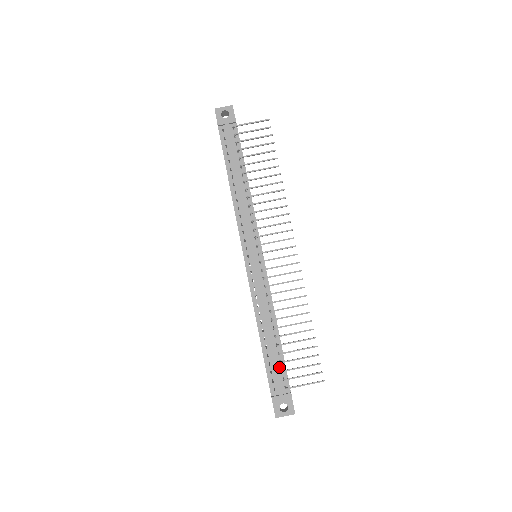
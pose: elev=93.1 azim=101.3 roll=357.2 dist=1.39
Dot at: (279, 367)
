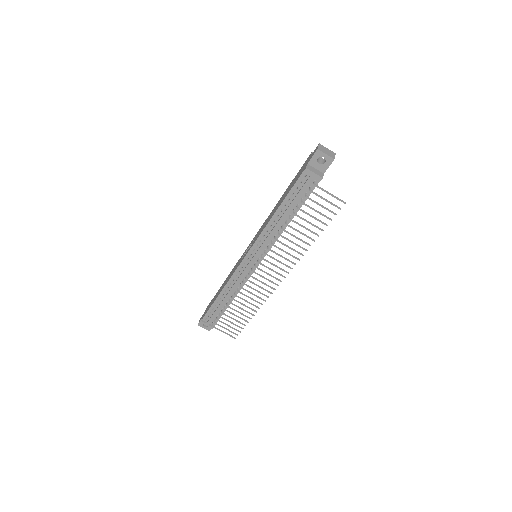
Dot at: (217, 314)
